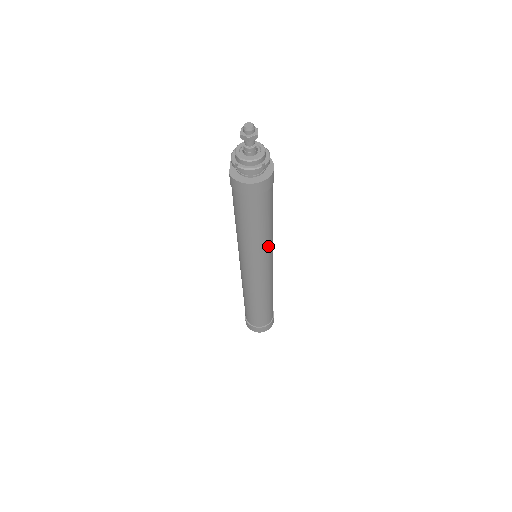
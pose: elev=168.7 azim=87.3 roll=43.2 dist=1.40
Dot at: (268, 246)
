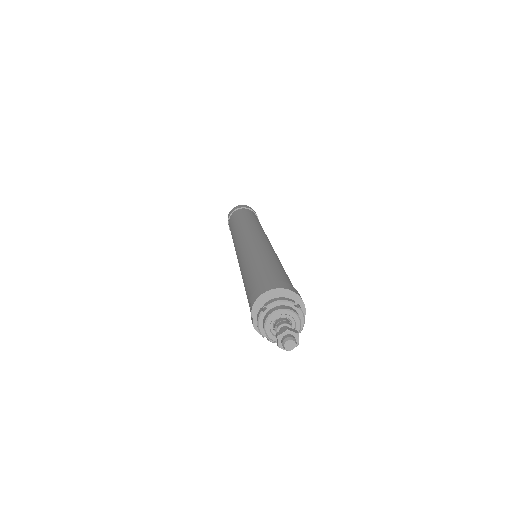
Dot at: occluded
